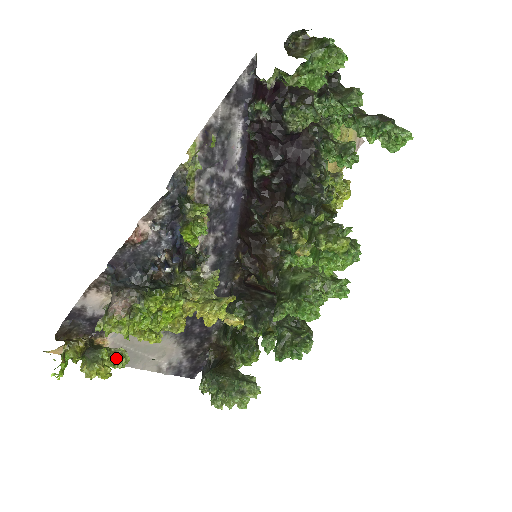
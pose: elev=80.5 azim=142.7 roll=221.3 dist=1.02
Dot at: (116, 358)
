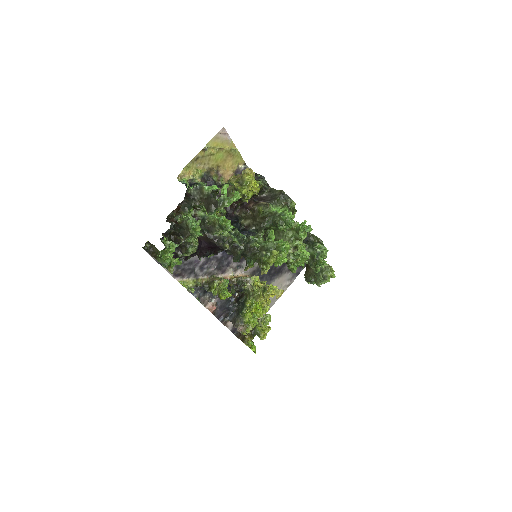
Dot at: (265, 321)
